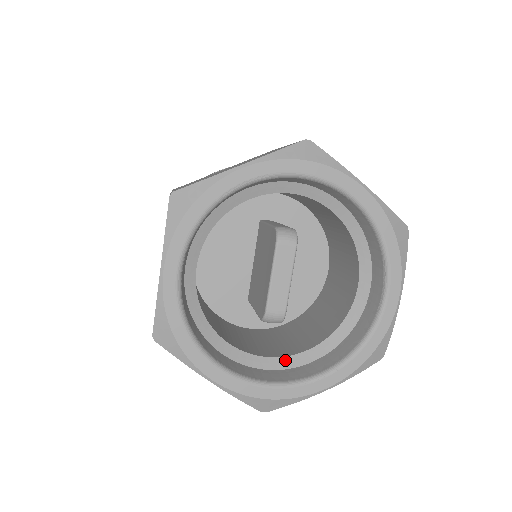
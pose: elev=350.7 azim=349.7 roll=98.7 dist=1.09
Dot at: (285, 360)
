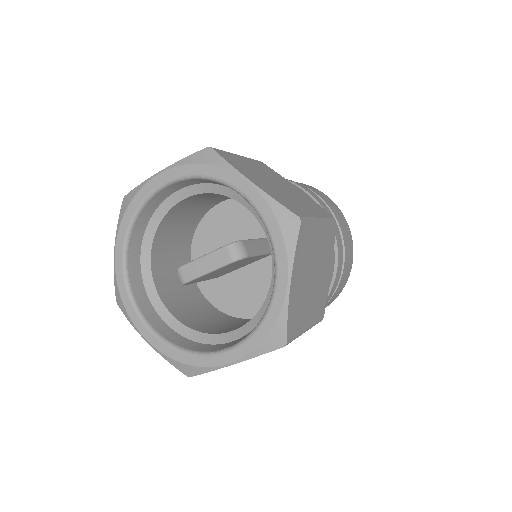
Dot at: (159, 302)
